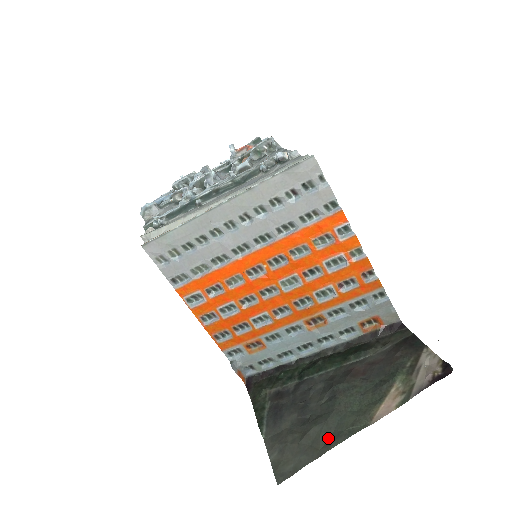
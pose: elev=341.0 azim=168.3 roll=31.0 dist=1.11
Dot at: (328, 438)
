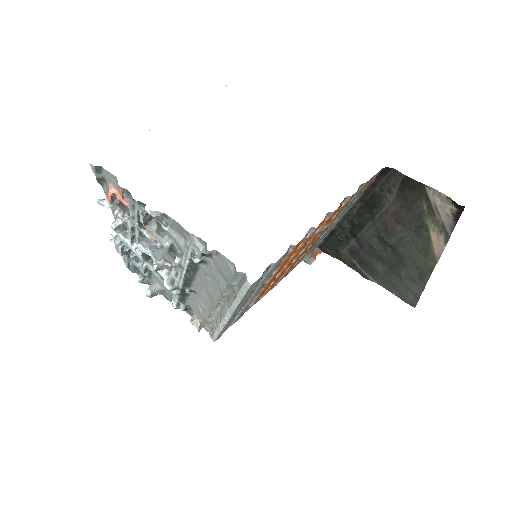
Dot at: (418, 276)
